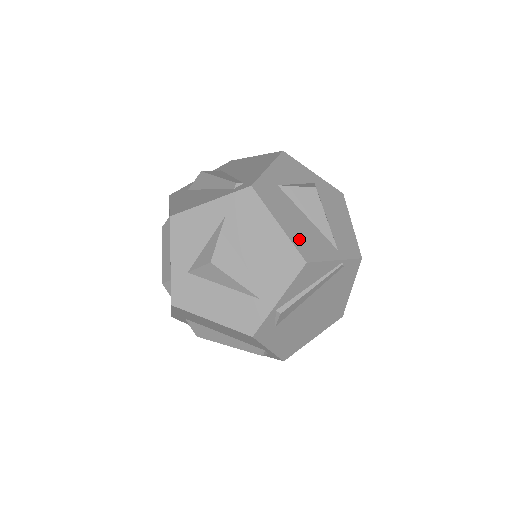
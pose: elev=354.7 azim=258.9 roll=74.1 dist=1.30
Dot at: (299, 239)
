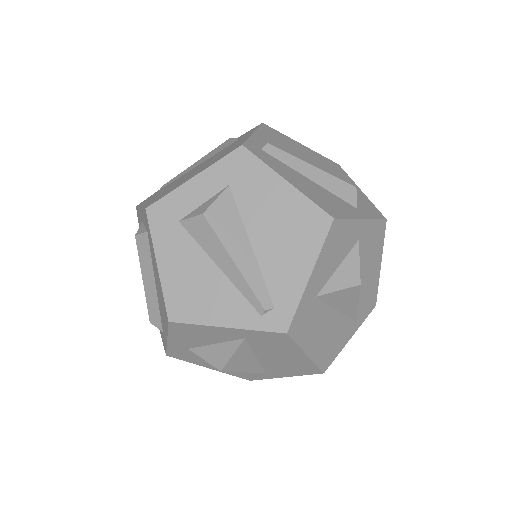
Dot at: (323, 352)
